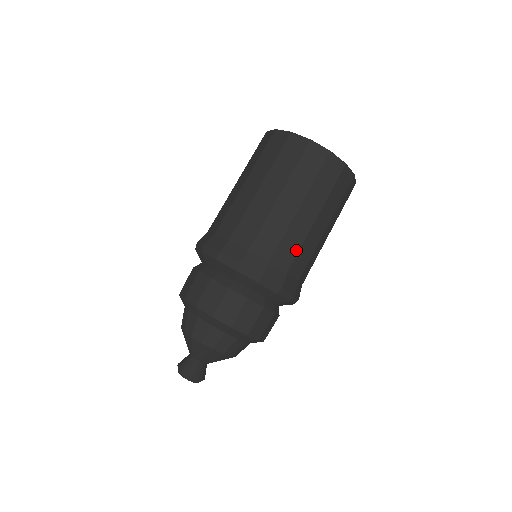
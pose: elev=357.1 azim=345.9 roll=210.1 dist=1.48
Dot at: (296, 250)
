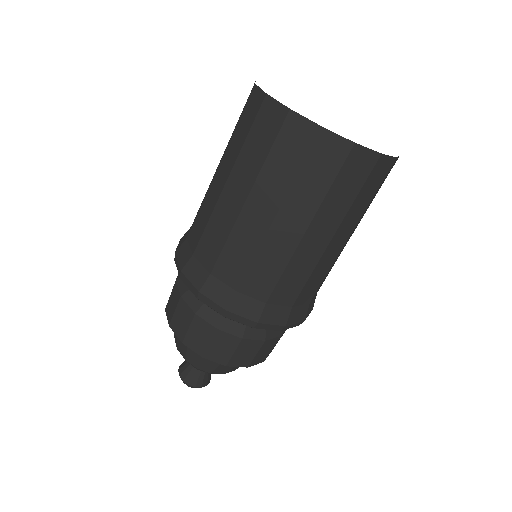
Dot at: (247, 262)
